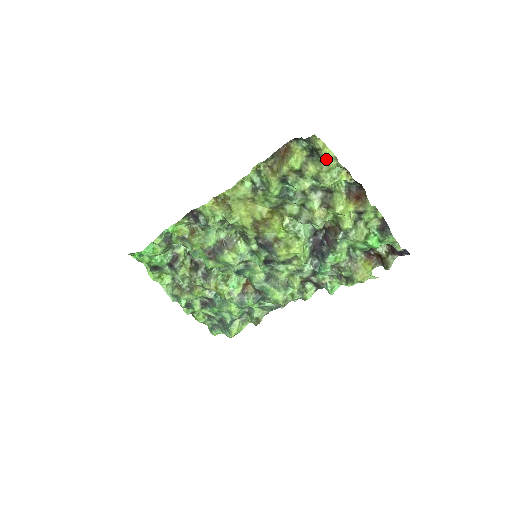
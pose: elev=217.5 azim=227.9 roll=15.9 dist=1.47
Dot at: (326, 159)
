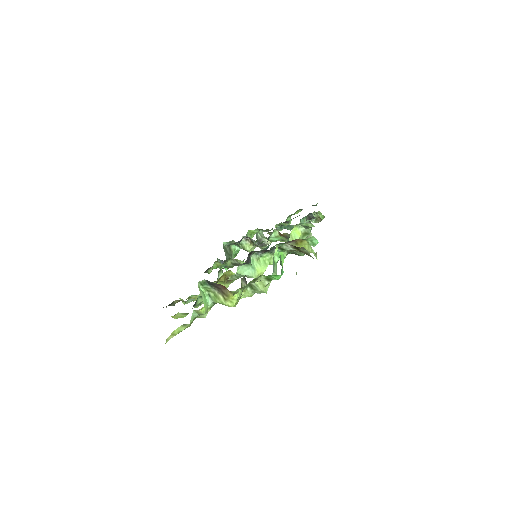
Dot at: (184, 329)
